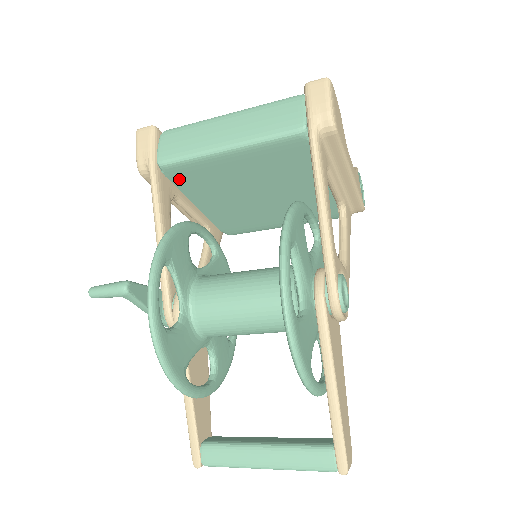
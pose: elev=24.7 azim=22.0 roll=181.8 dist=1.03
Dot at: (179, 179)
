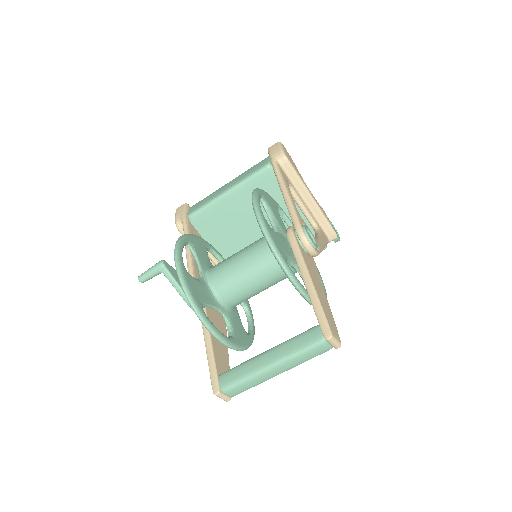
Dot at: (202, 227)
